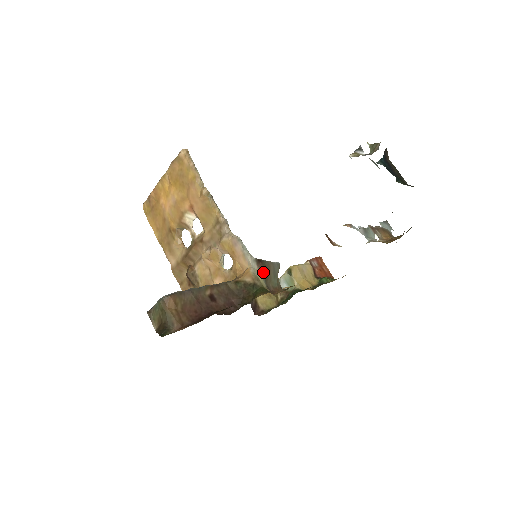
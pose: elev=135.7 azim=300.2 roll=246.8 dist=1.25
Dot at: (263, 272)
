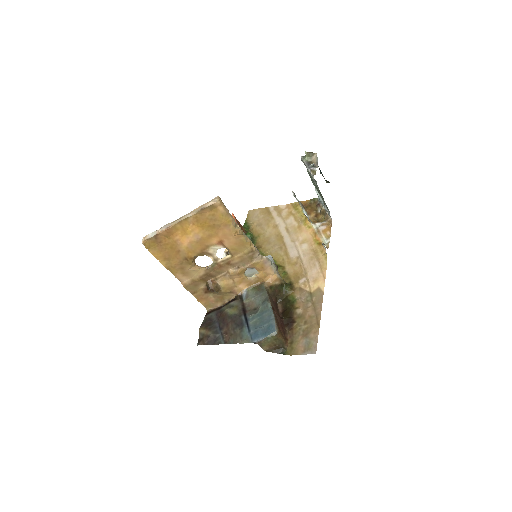
Dot at: occluded
